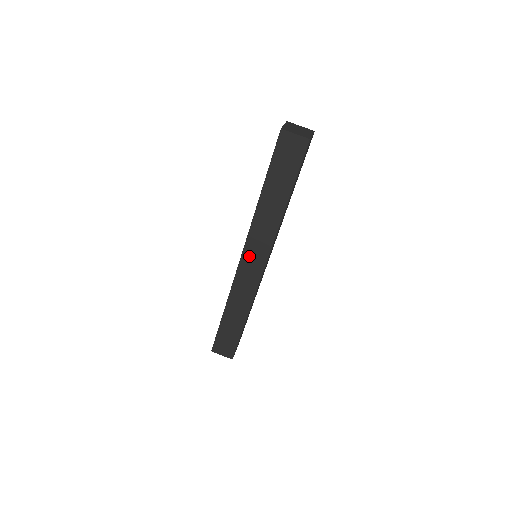
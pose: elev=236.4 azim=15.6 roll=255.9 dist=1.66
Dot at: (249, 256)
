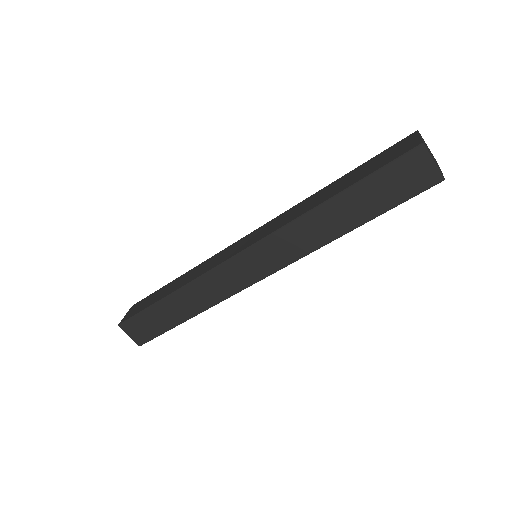
Dot at: (254, 256)
